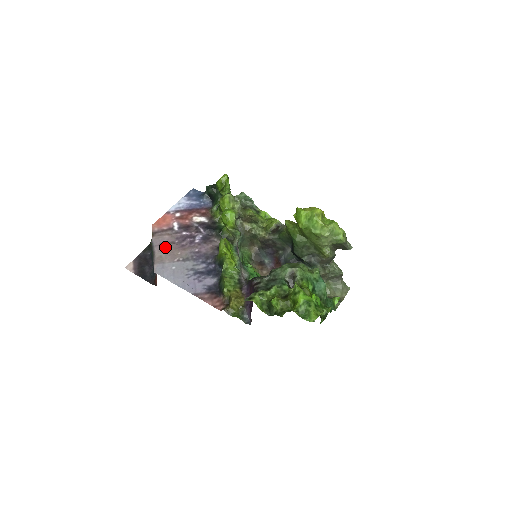
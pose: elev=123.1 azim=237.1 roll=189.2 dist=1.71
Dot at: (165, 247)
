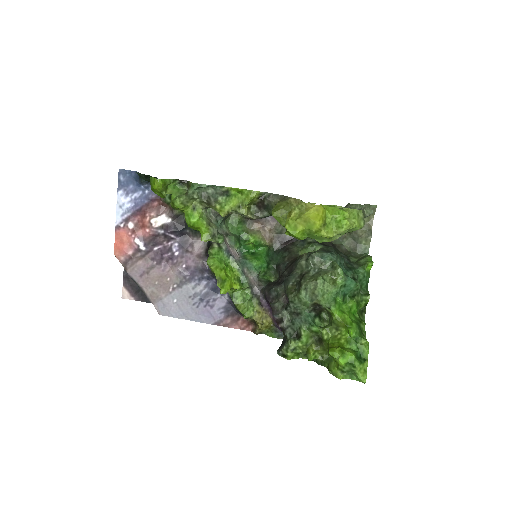
Dot at: (149, 279)
